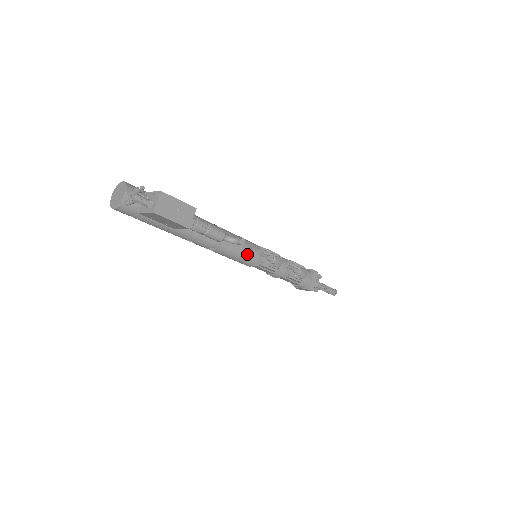
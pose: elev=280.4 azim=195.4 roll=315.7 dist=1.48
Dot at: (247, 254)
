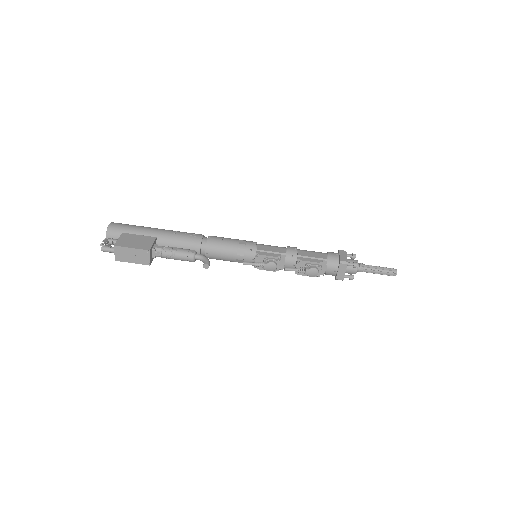
Dot at: (238, 260)
